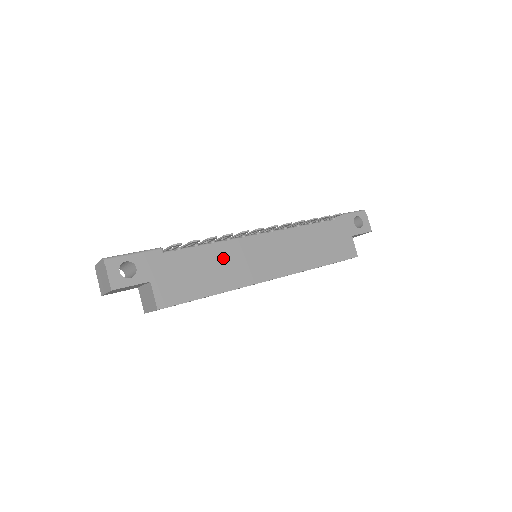
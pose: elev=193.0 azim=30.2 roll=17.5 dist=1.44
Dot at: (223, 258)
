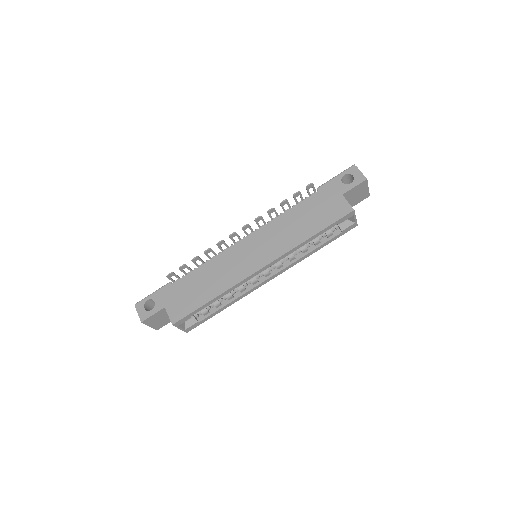
Dot at: (215, 269)
